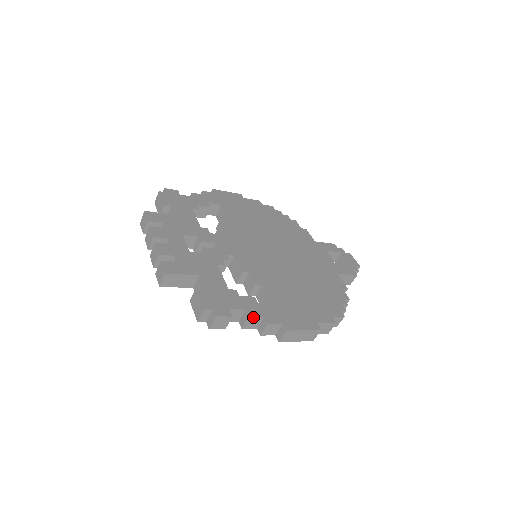
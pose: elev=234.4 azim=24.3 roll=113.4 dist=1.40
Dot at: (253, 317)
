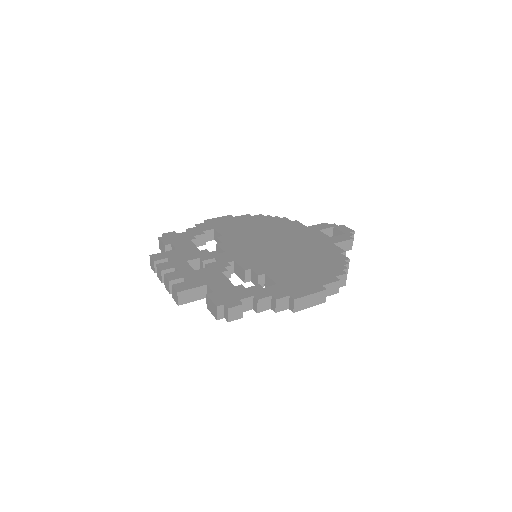
Dot at: (262, 299)
